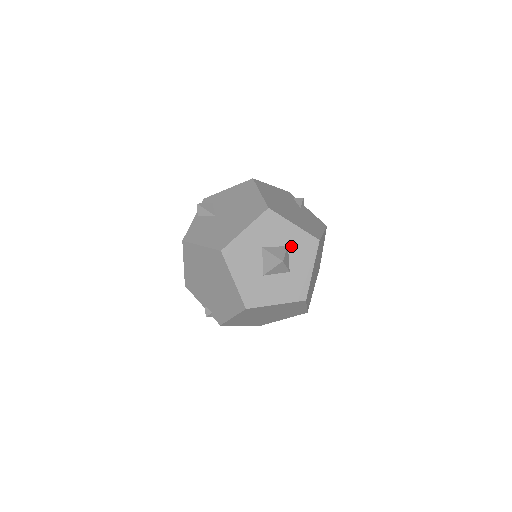
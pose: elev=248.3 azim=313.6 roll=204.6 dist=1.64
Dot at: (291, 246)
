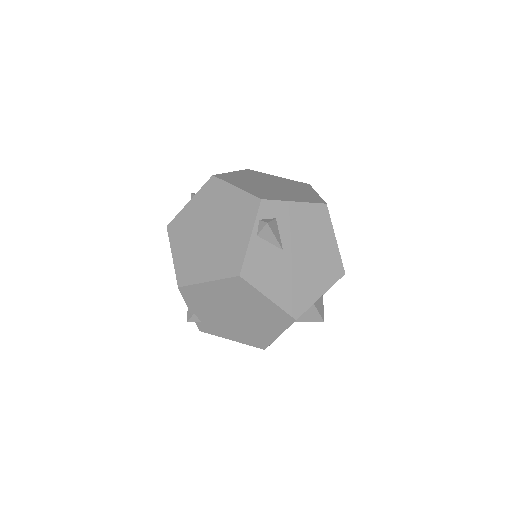
Dot at: occluded
